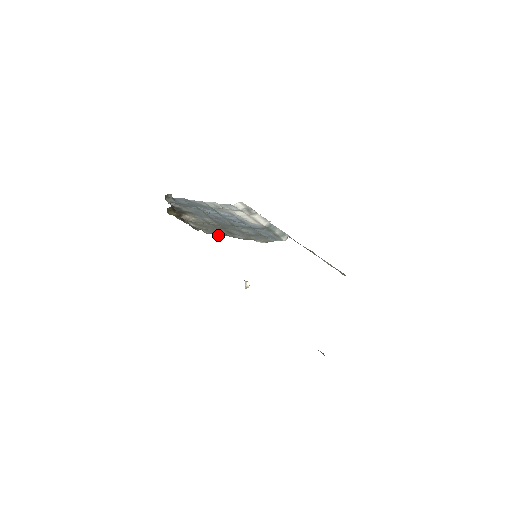
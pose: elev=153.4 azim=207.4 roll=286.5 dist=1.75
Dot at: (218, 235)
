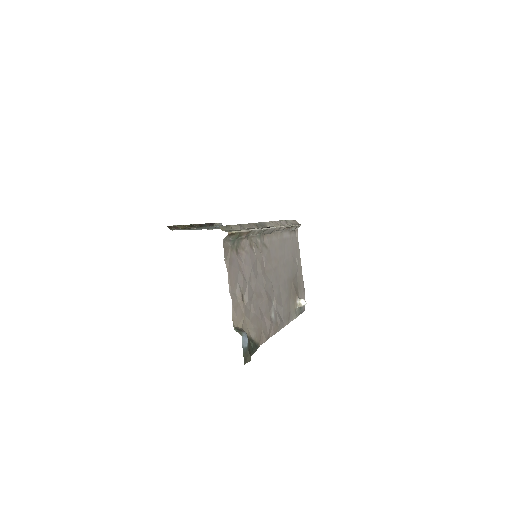
Dot at: occluded
